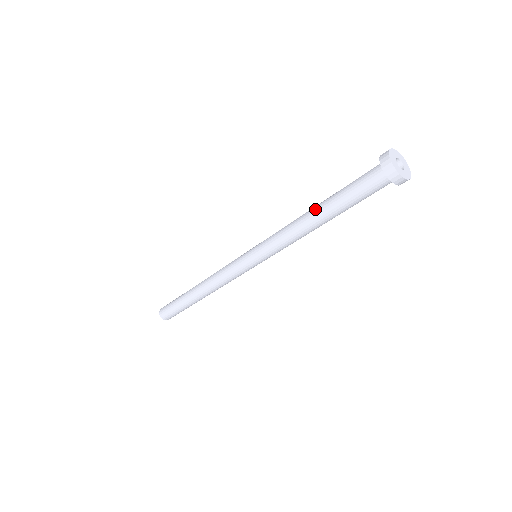
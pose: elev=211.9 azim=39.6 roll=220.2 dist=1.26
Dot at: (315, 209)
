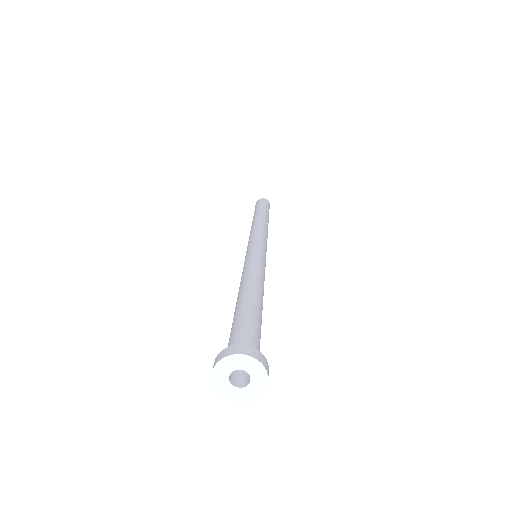
Dot at: (237, 299)
